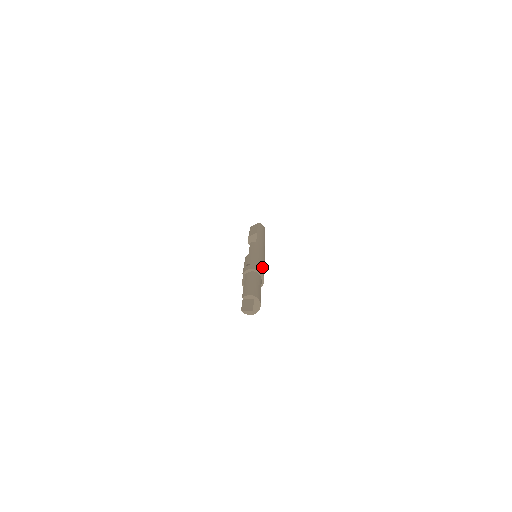
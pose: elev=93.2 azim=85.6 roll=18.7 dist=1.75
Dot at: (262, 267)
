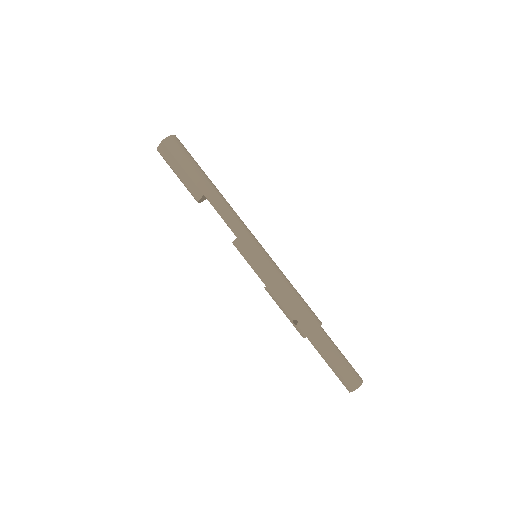
Dot at: (305, 309)
